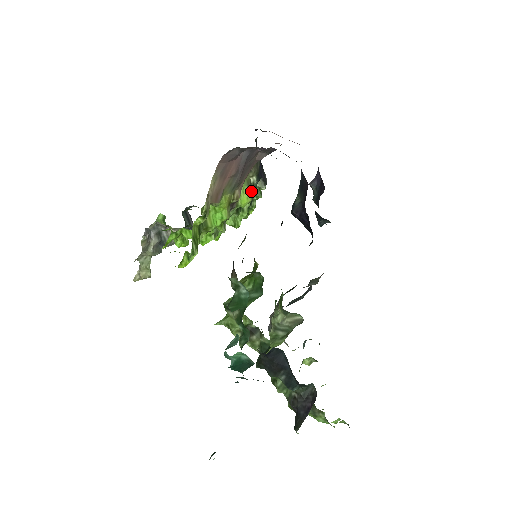
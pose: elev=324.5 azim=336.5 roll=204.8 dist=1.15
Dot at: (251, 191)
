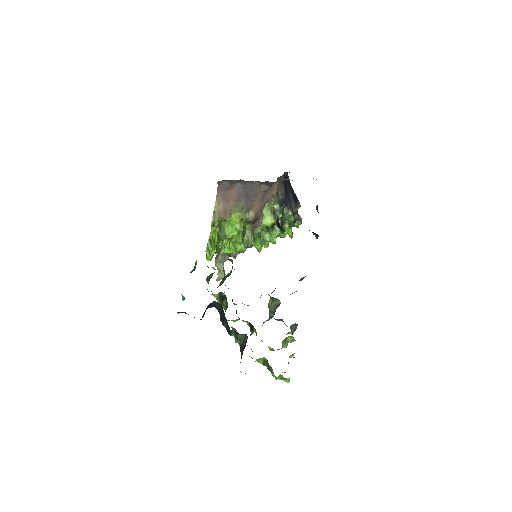
Dot at: (274, 215)
